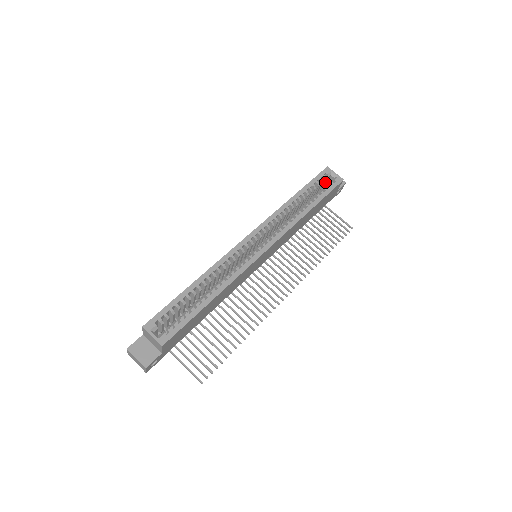
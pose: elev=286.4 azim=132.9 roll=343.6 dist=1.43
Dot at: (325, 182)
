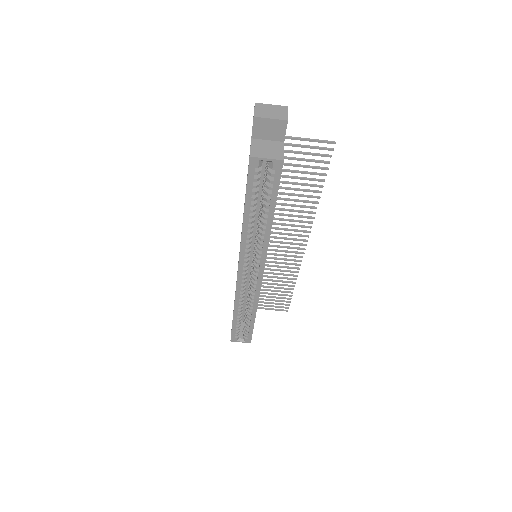
Dot at: occluded
